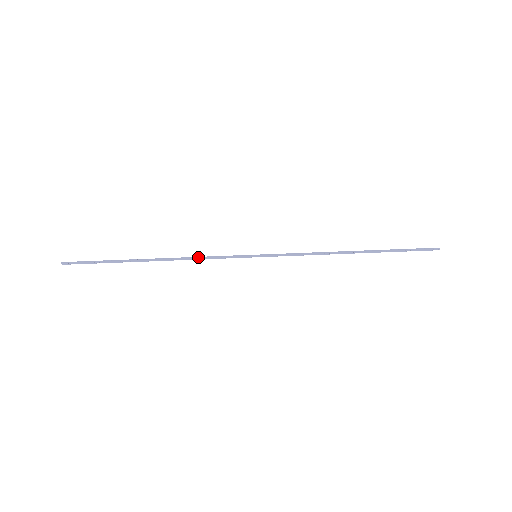
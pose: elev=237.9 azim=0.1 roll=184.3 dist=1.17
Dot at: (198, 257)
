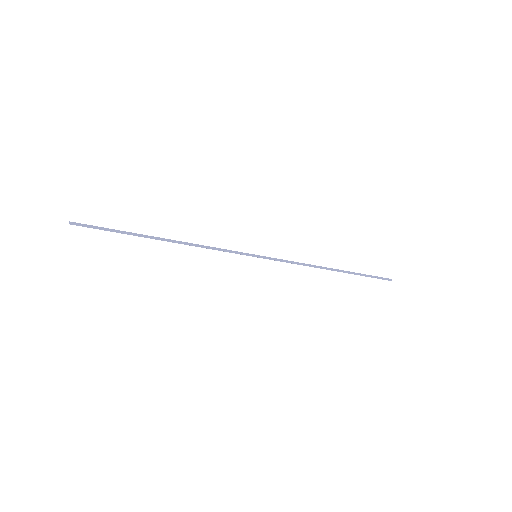
Dot at: (206, 246)
